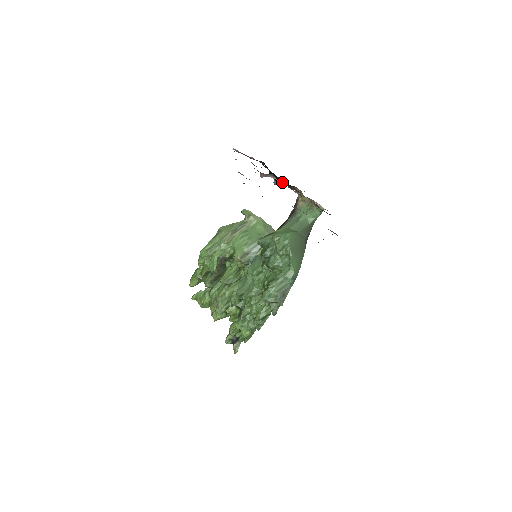
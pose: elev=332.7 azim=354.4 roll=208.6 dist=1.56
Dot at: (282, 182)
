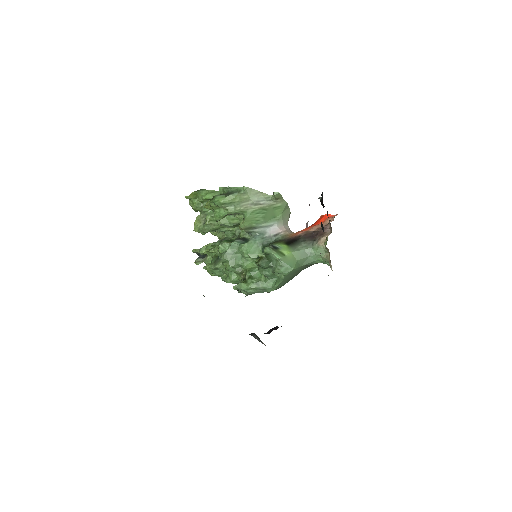
Dot at: (322, 225)
